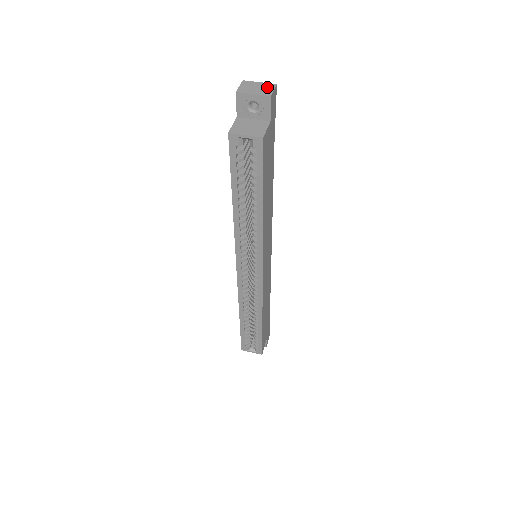
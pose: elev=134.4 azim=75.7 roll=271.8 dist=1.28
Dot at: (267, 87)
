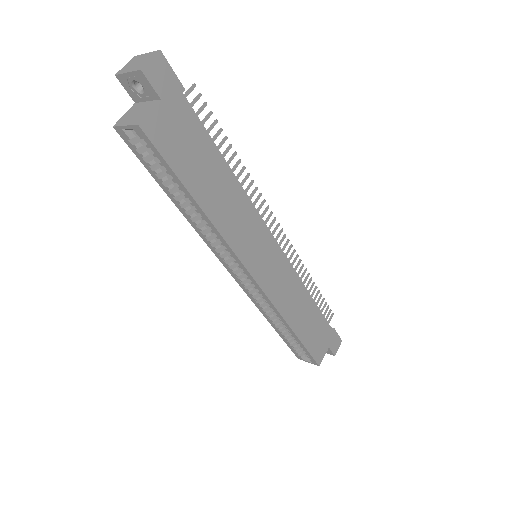
Dot at: (147, 58)
